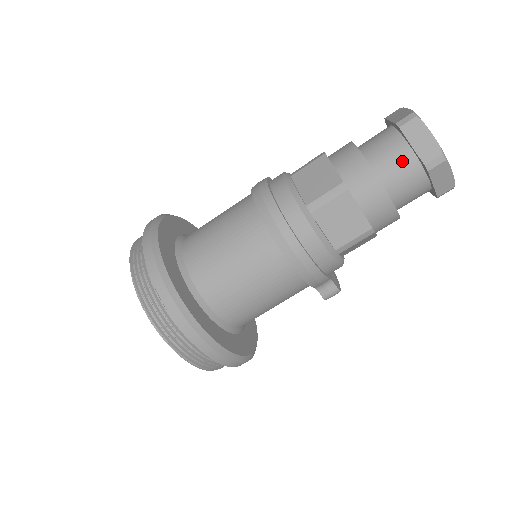
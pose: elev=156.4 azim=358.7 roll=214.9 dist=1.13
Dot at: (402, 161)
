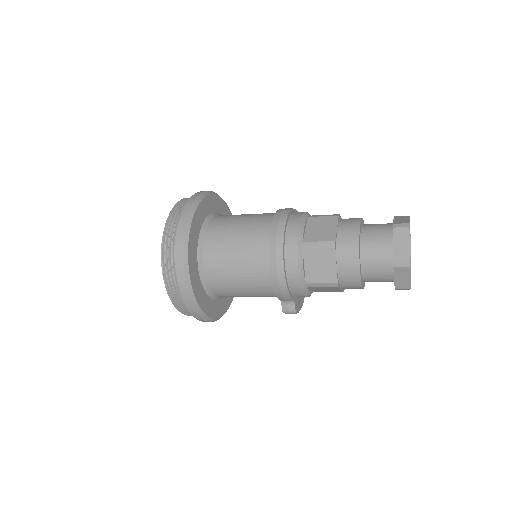
Dot at: (382, 251)
